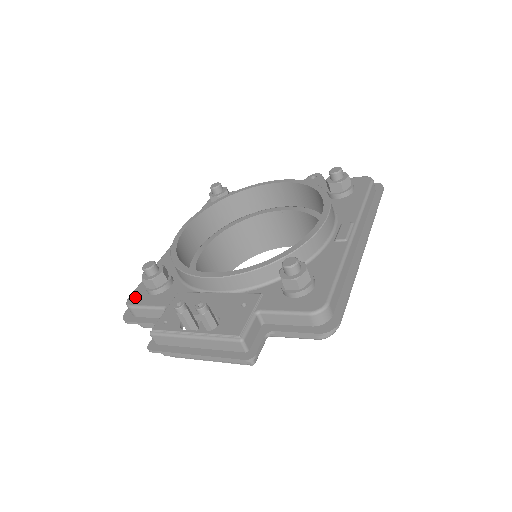
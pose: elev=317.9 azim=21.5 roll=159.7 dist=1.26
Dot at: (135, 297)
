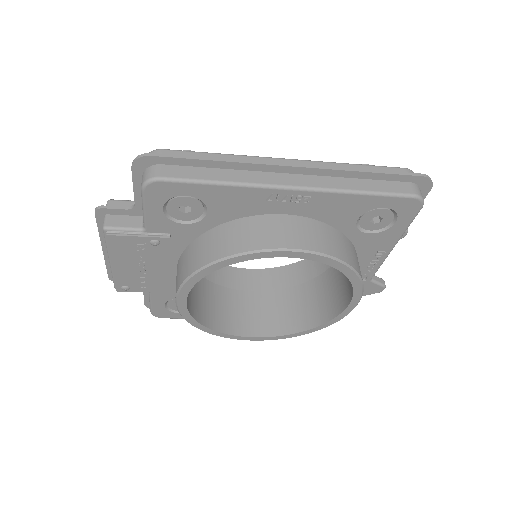
Dot at: occluded
